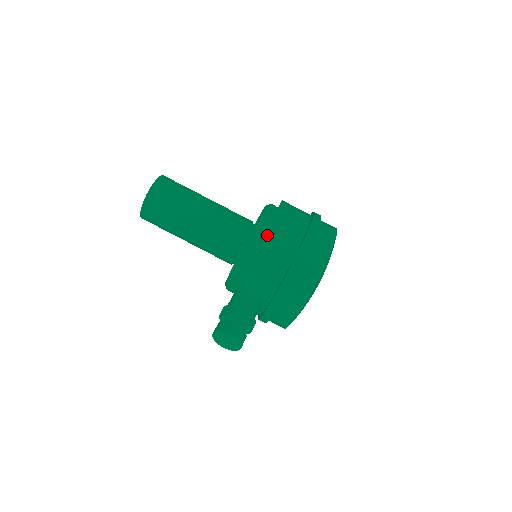
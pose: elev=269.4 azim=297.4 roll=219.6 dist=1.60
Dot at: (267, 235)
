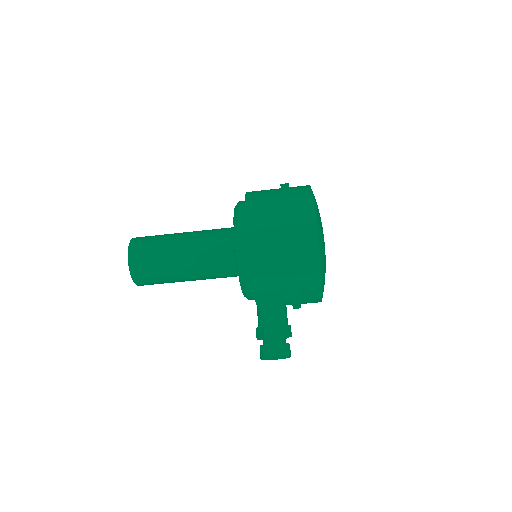
Dot at: (251, 253)
